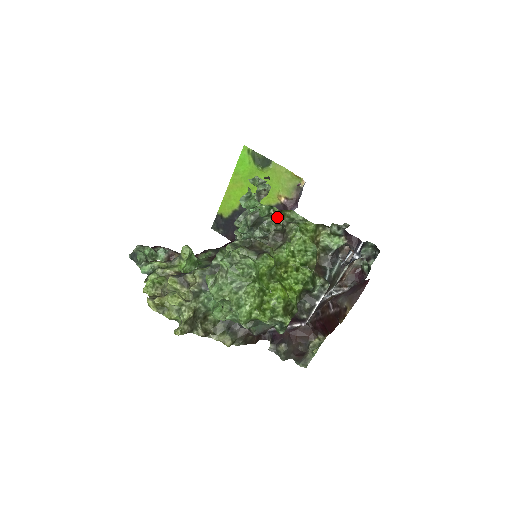
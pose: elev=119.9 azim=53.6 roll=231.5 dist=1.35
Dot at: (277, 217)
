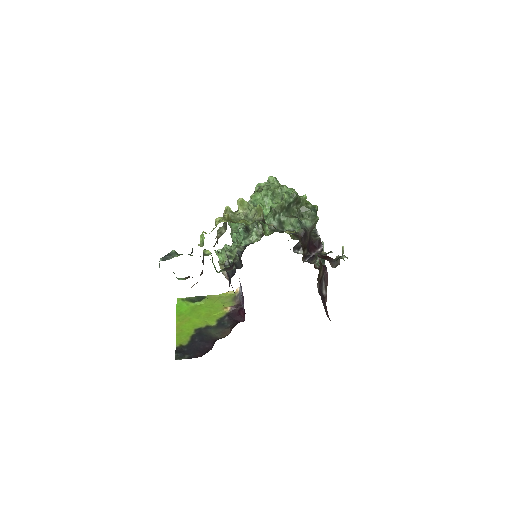
Dot at: occluded
